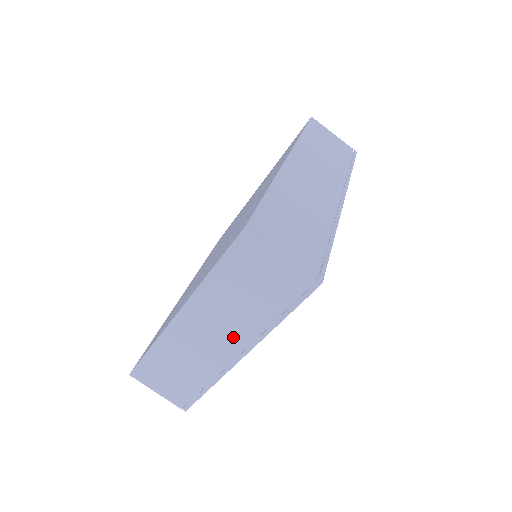
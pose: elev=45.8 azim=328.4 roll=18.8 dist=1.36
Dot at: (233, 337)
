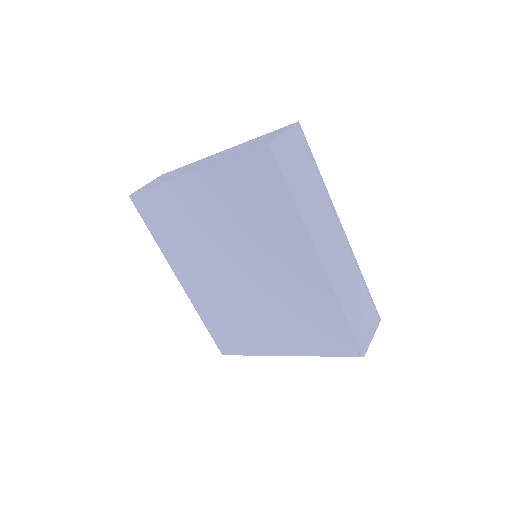
Dot at: occluded
